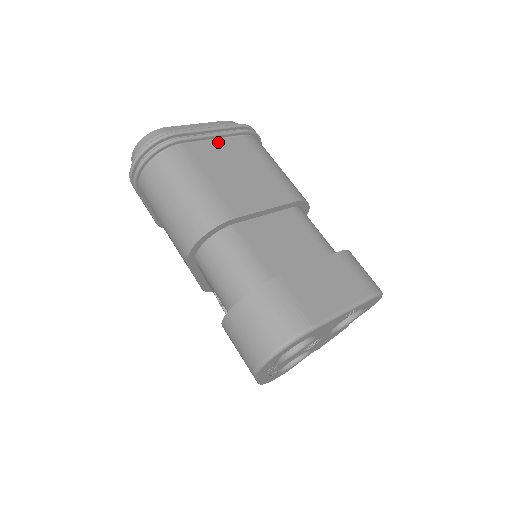
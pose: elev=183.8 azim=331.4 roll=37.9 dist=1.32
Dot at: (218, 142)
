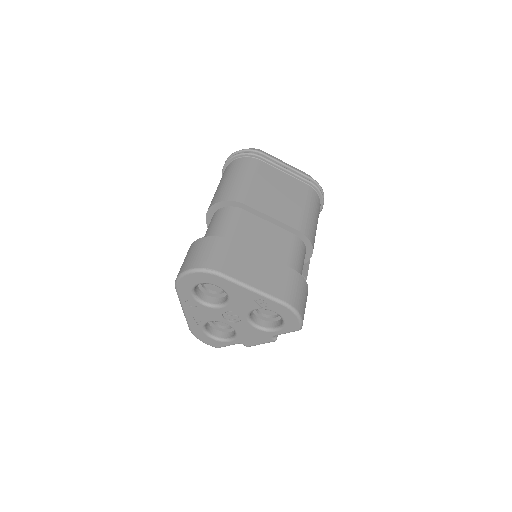
Dot at: (285, 175)
